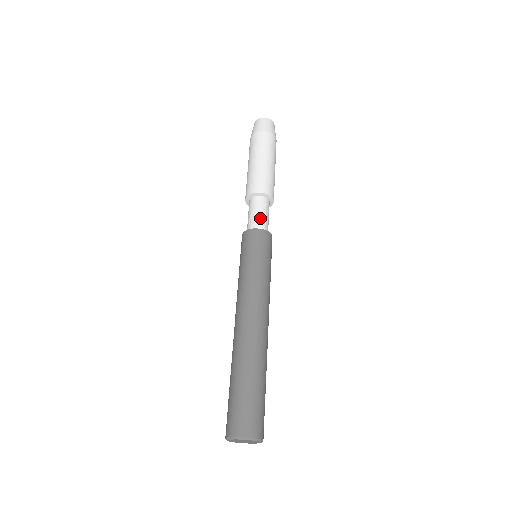
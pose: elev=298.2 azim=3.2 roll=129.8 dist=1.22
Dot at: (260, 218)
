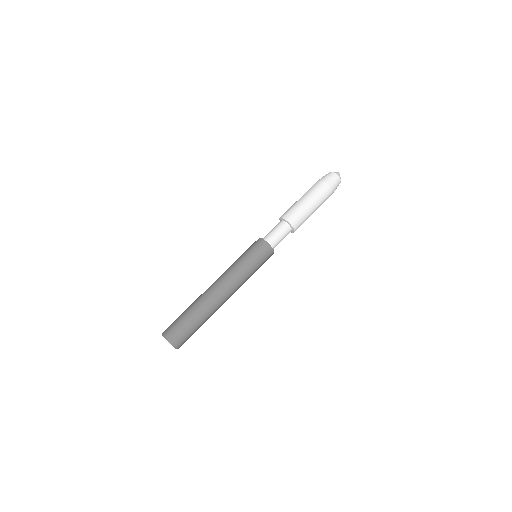
Dot at: (271, 233)
